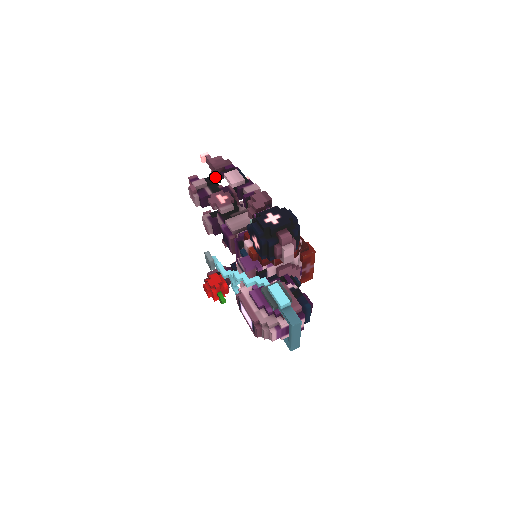
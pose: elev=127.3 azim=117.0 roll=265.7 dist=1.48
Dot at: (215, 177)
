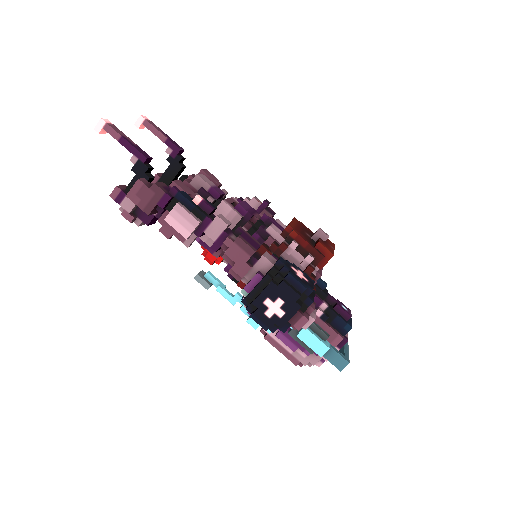
Dot at: occluded
